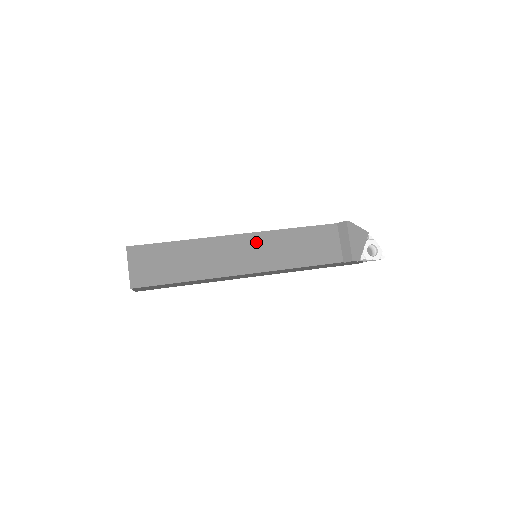
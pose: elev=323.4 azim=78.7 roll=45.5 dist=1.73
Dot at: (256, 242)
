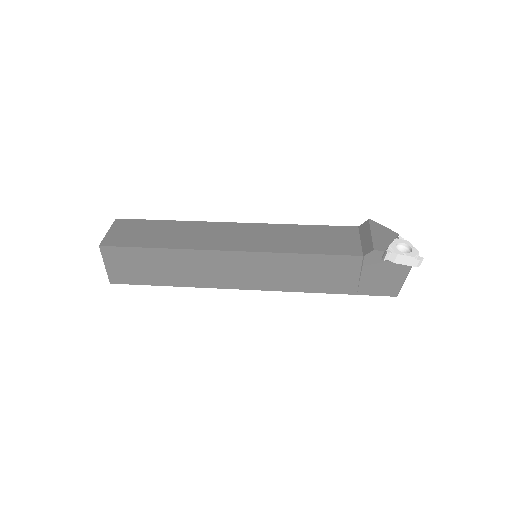
Dot at: (255, 230)
